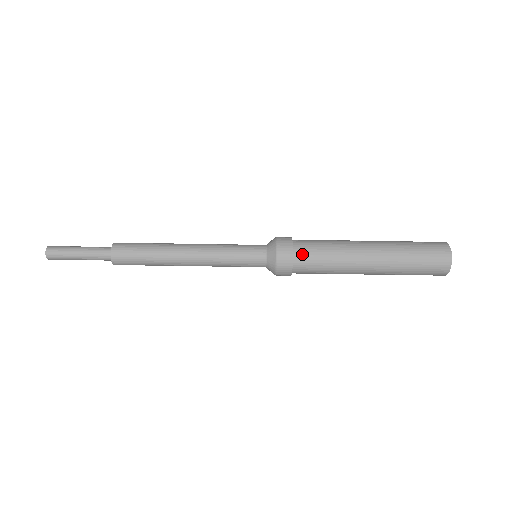
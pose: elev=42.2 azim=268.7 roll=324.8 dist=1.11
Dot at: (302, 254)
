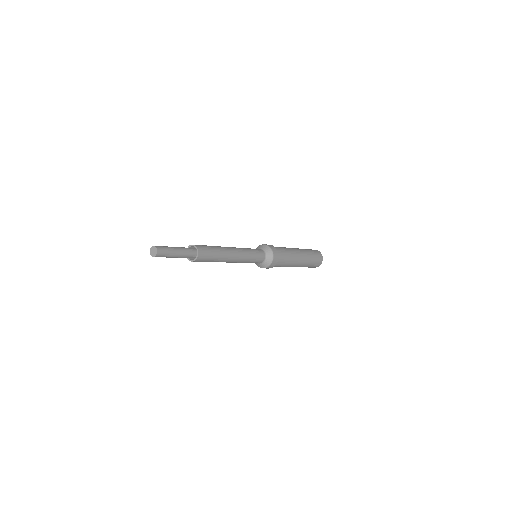
Dot at: (278, 263)
